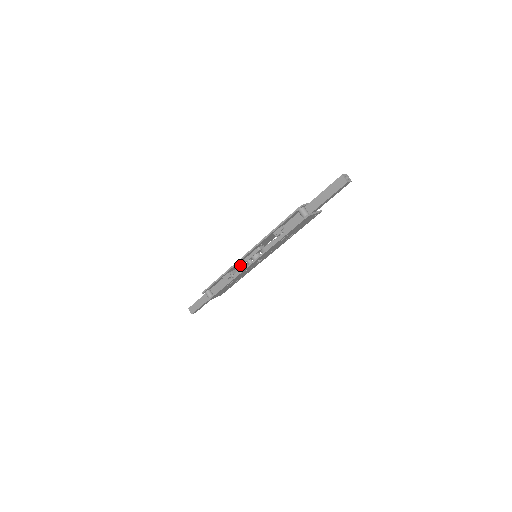
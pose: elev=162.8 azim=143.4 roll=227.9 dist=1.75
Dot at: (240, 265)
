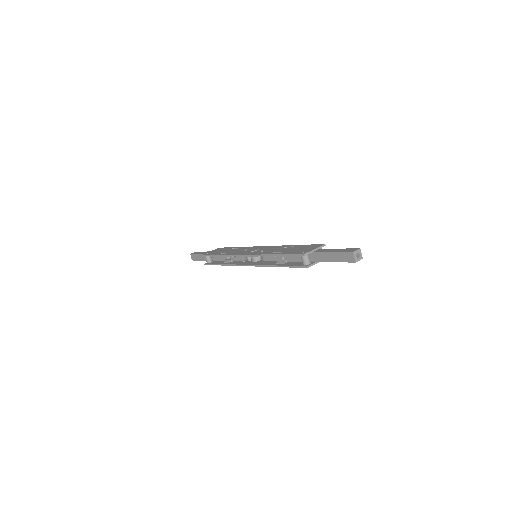
Dot at: occluded
